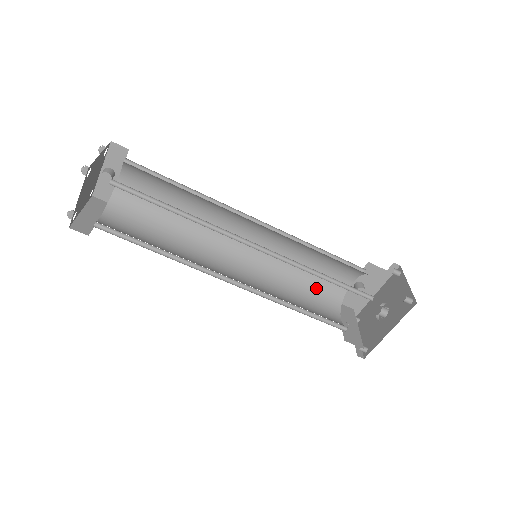
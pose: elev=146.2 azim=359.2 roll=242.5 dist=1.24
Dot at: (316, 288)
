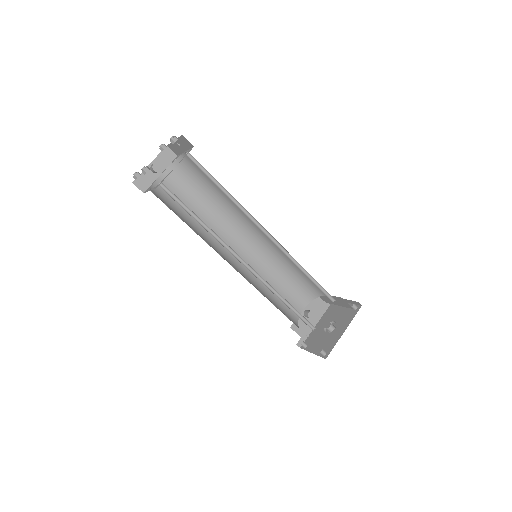
Dot at: (282, 306)
